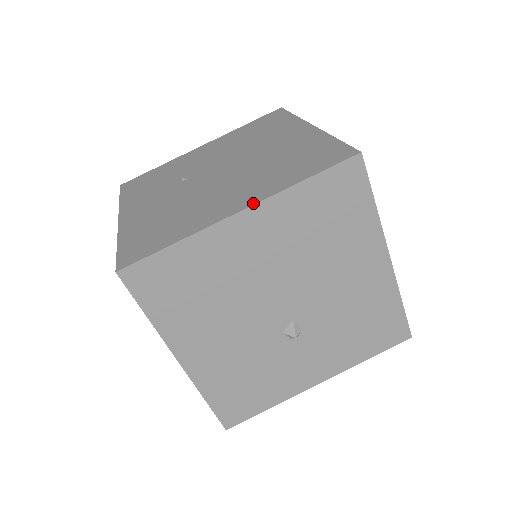
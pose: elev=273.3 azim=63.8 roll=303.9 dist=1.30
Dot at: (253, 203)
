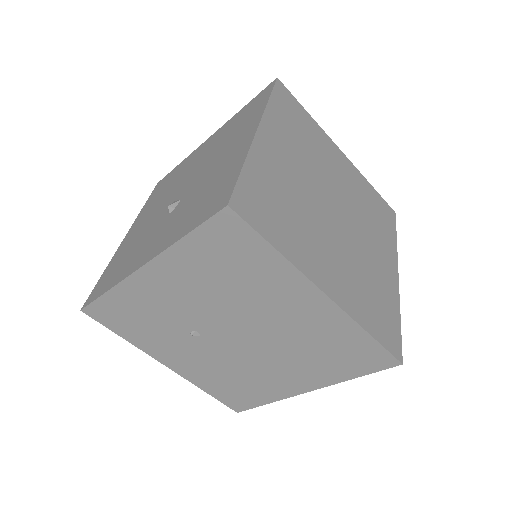
Dot at: occluded
